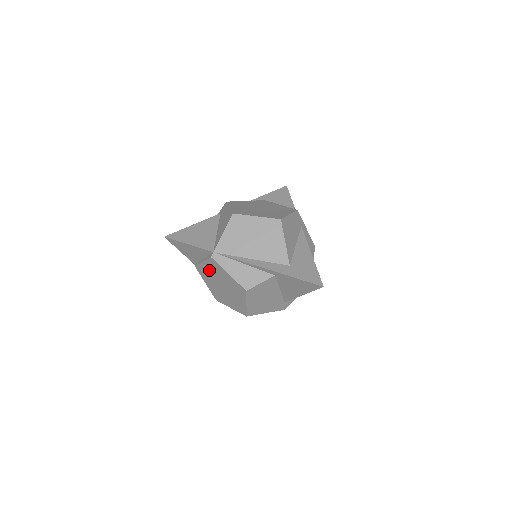
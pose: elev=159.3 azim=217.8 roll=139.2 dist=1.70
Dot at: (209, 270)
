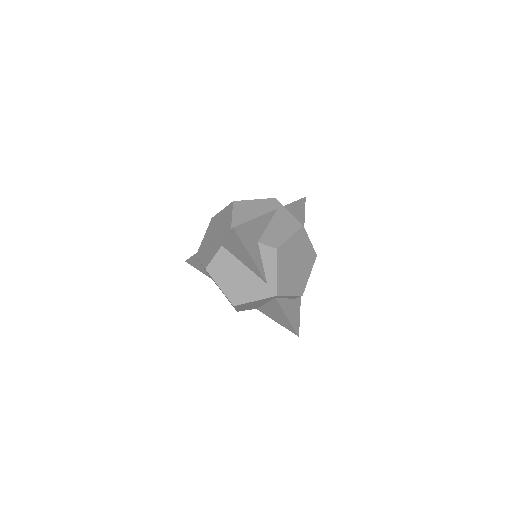
Dot at: occluded
